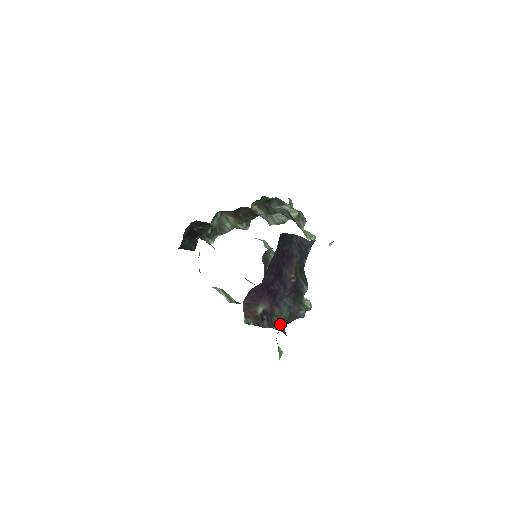
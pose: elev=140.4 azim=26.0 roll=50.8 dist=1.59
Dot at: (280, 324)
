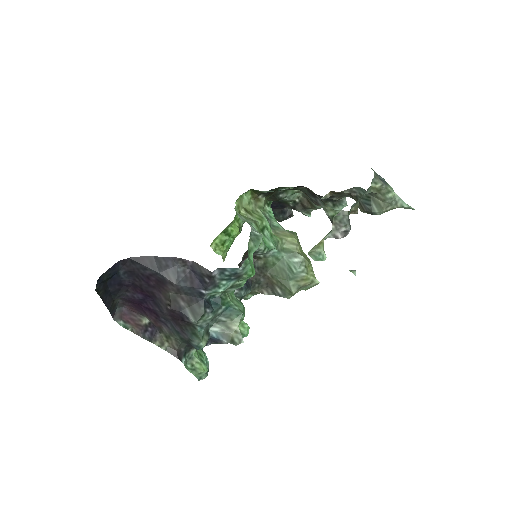
Dot at: (167, 343)
